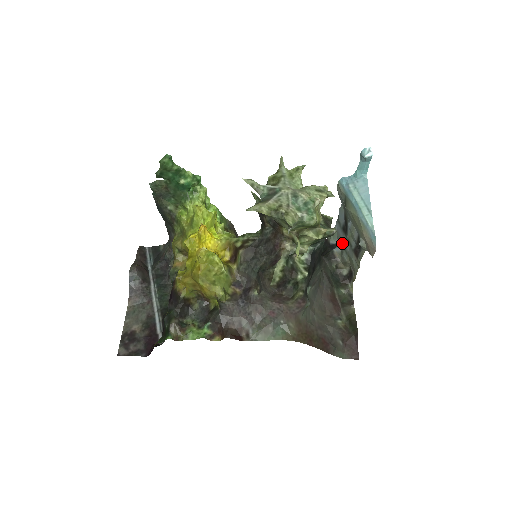
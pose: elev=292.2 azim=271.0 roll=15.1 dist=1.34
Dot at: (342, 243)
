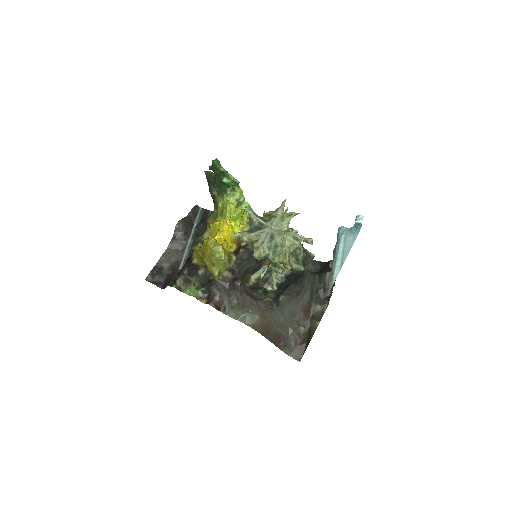
Dot at: occluded
